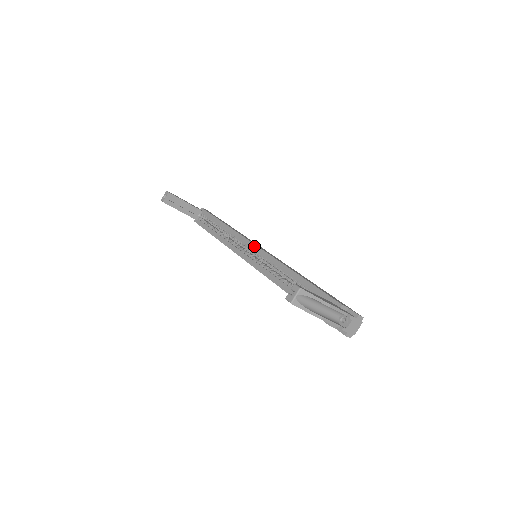
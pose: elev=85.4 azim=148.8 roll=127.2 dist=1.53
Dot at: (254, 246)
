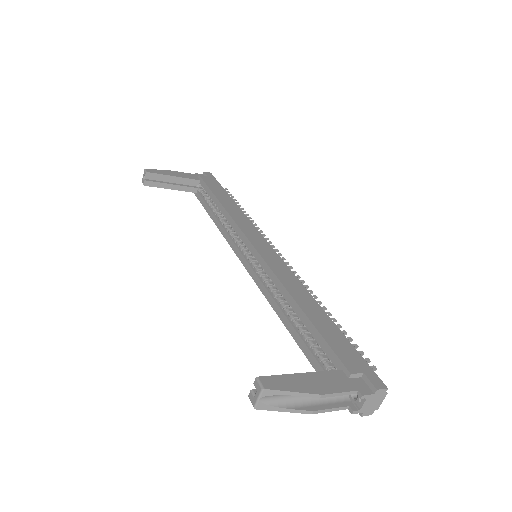
Dot at: (249, 245)
